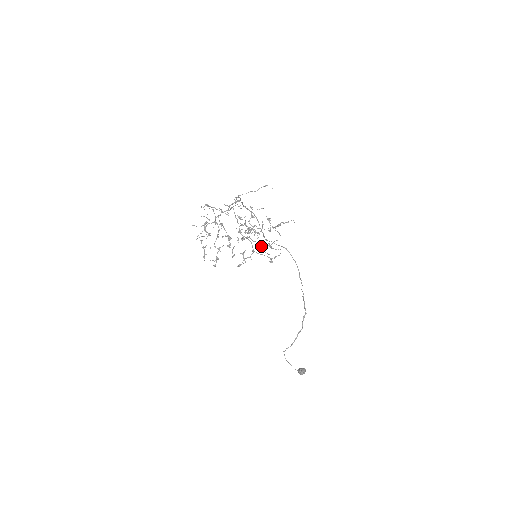
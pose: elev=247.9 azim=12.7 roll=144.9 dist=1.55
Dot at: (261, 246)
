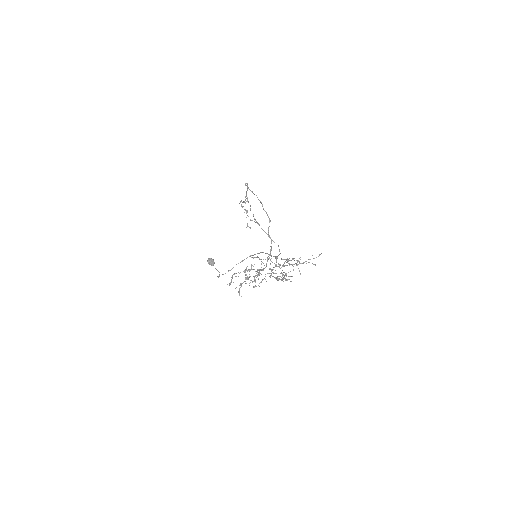
Dot at: (281, 277)
